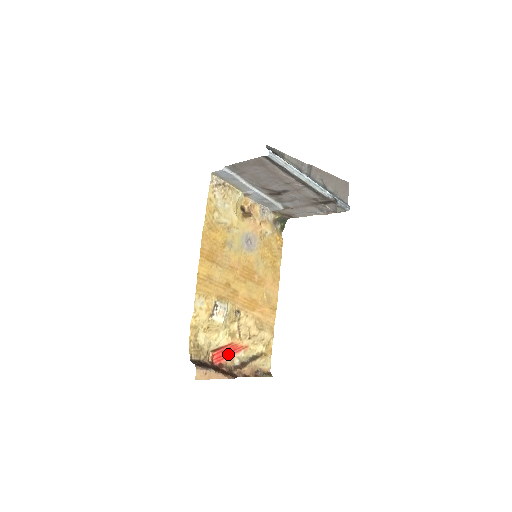
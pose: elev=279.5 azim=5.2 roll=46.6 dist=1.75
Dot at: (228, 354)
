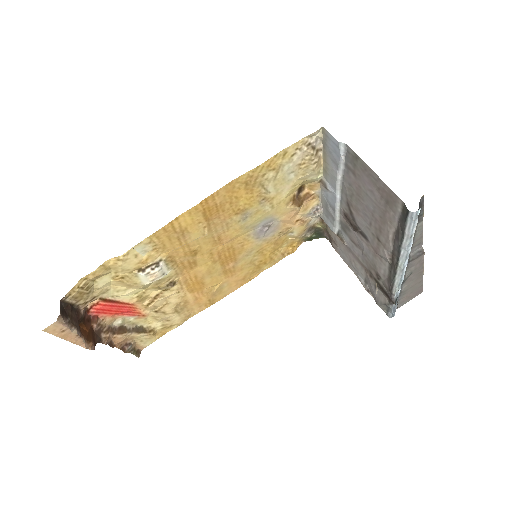
Dot at: (116, 312)
